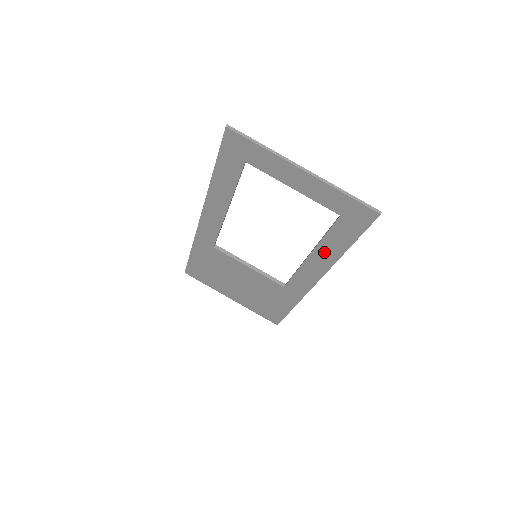
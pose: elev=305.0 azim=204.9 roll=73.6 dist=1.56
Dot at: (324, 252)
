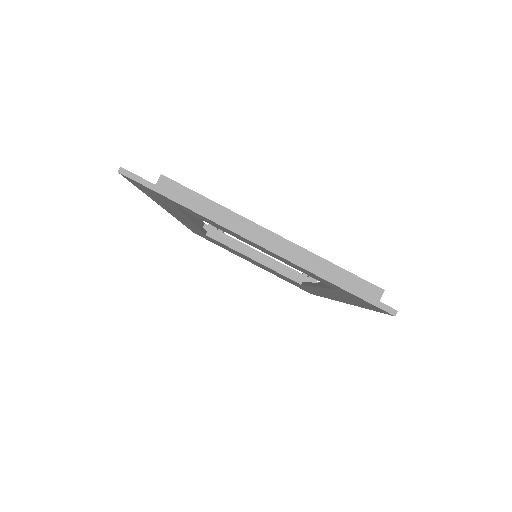
Dot at: (332, 294)
